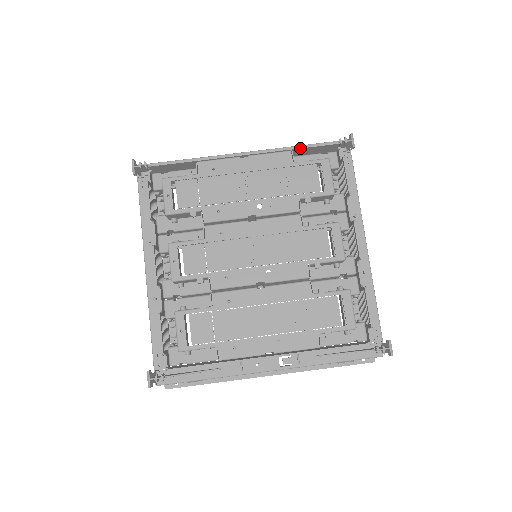
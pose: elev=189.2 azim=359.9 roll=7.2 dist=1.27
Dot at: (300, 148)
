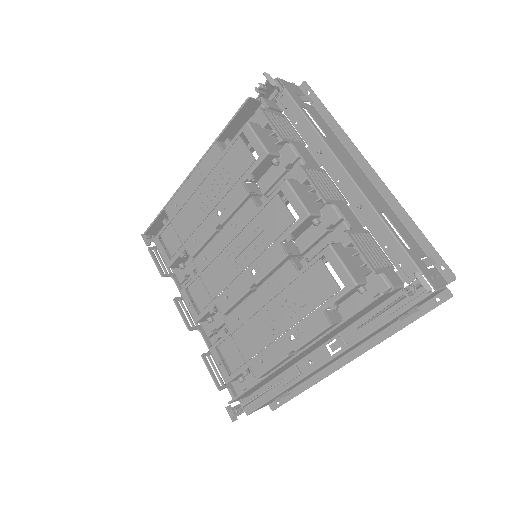
Dot at: (223, 132)
